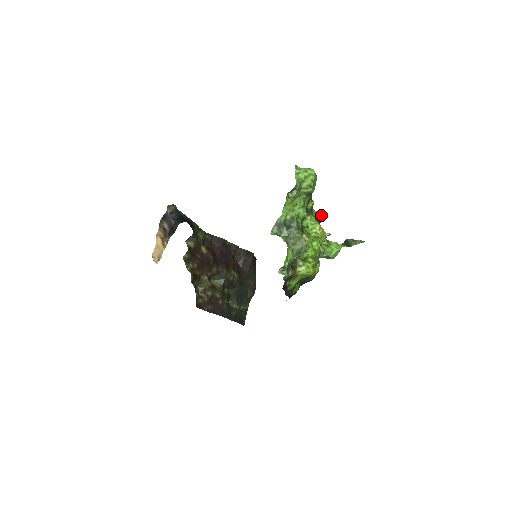
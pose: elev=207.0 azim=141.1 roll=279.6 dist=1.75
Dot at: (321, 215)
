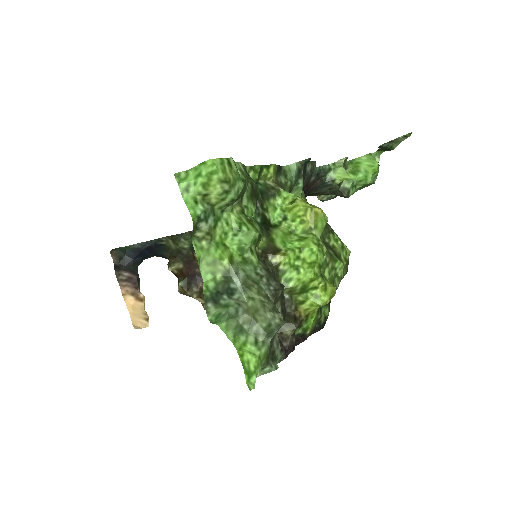
Dot at: (305, 162)
